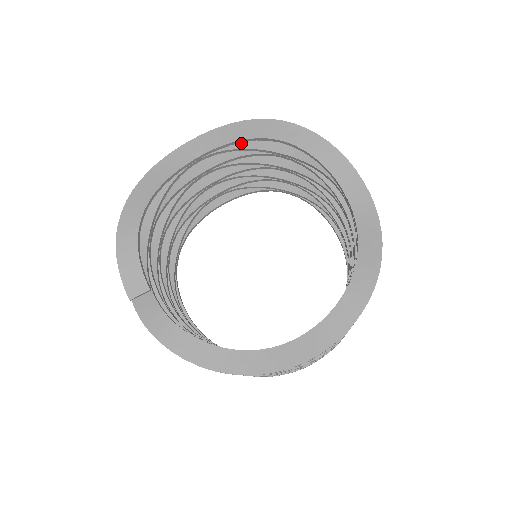
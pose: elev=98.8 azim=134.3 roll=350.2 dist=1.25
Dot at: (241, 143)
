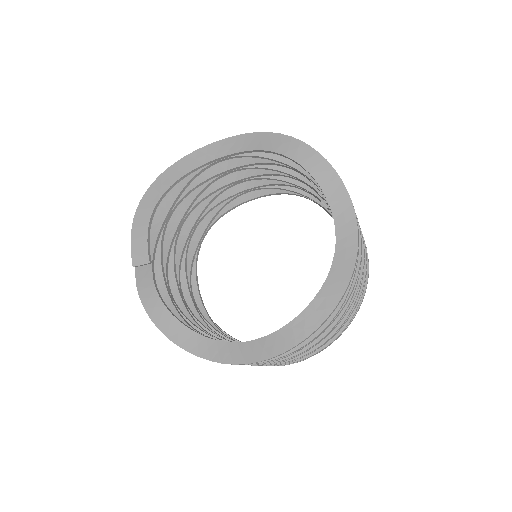
Dot at: occluded
